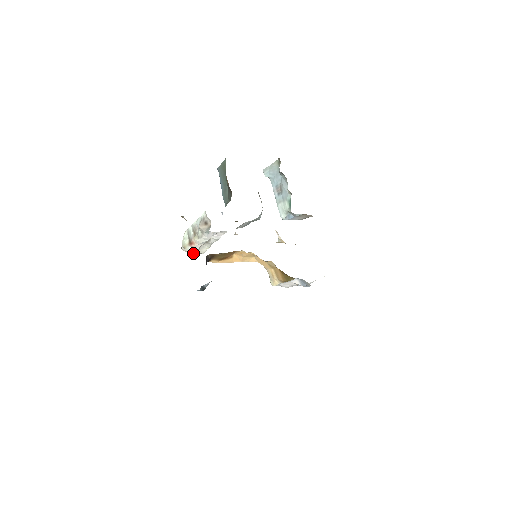
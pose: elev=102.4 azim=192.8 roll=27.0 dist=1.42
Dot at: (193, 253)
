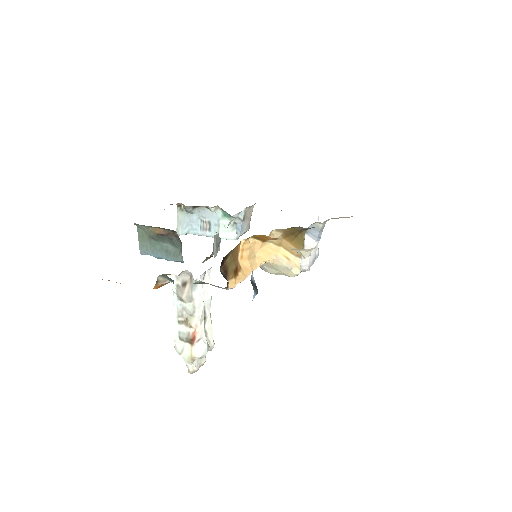
Dot at: (205, 350)
